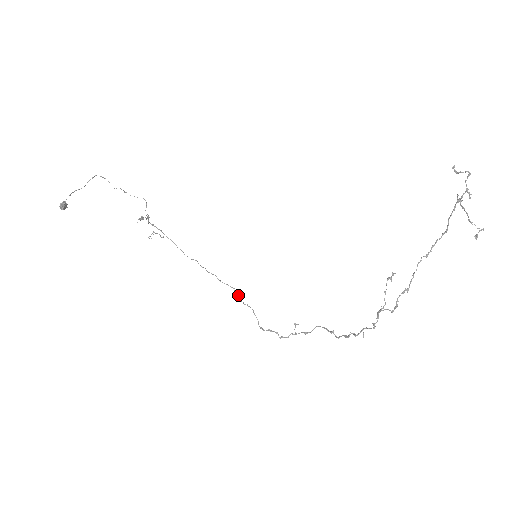
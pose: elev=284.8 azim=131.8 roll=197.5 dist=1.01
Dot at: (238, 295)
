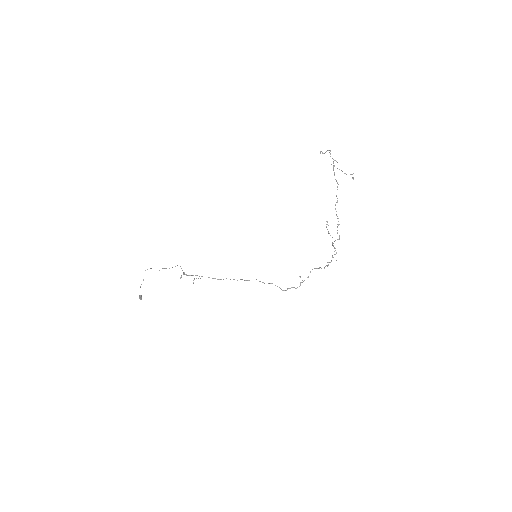
Dot at: occluded
